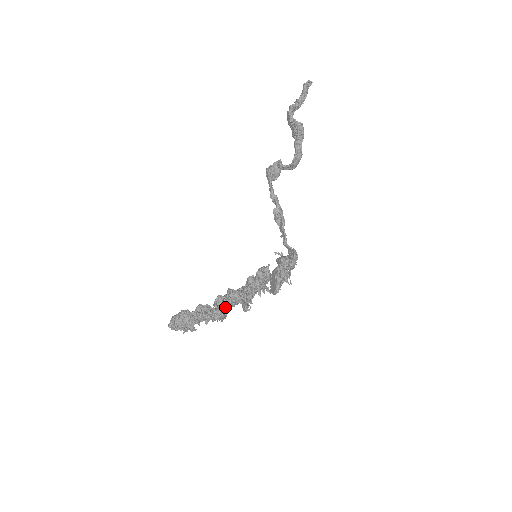
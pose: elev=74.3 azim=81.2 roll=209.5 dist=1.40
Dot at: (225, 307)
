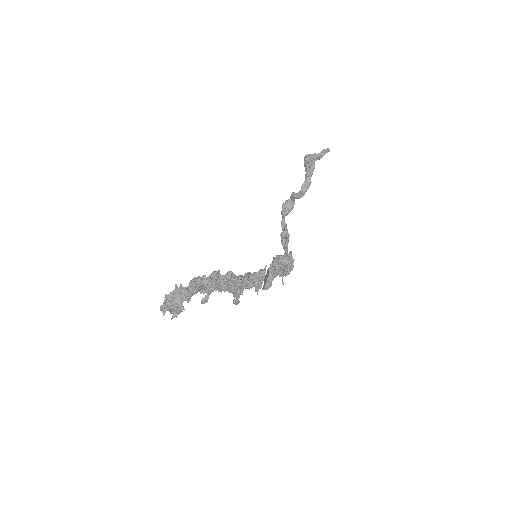
Dot at: (215, 275)
